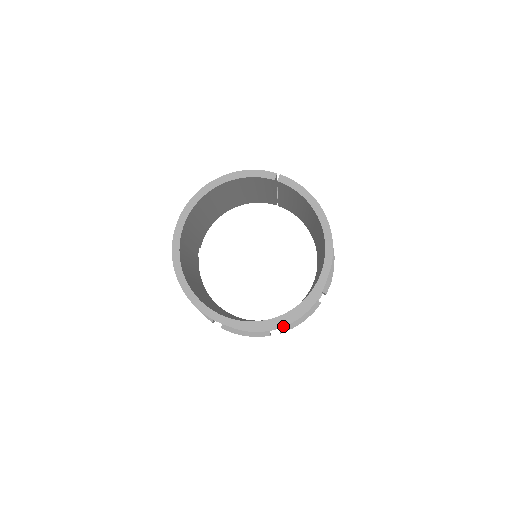
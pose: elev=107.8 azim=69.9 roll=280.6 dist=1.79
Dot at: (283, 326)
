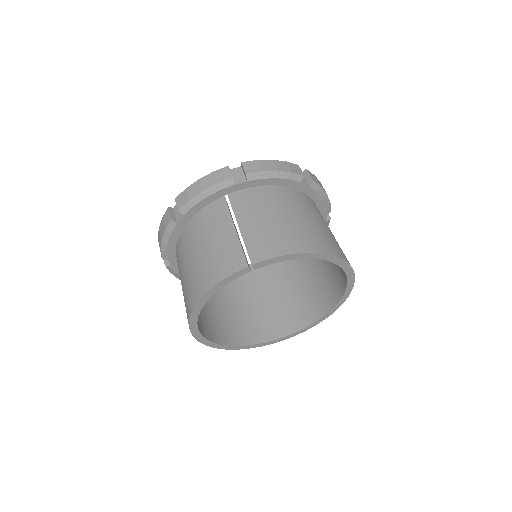
Dot at: occluded
